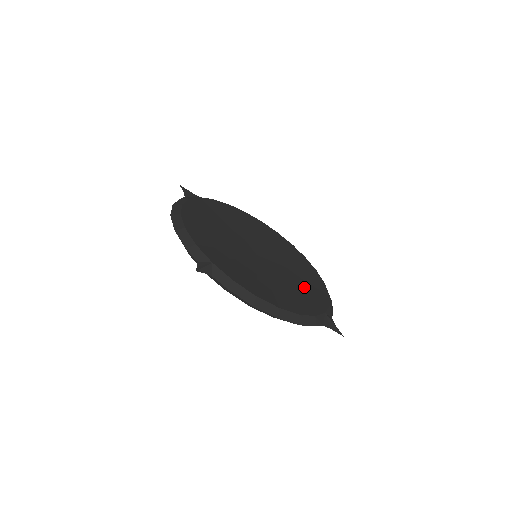
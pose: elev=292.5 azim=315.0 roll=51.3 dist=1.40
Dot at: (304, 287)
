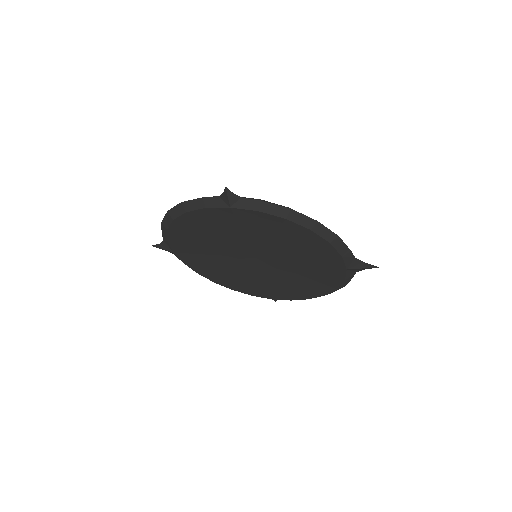
Dot at: occluded
